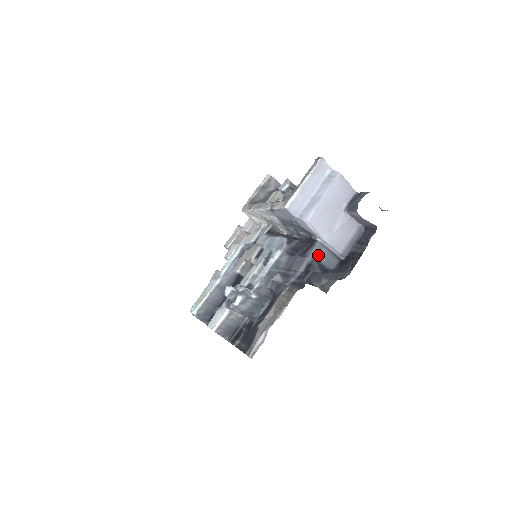
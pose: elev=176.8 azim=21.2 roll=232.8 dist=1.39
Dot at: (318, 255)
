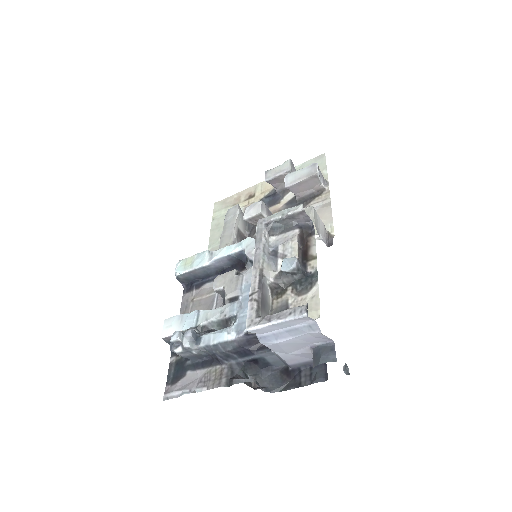
Dot at: (267, 357)
